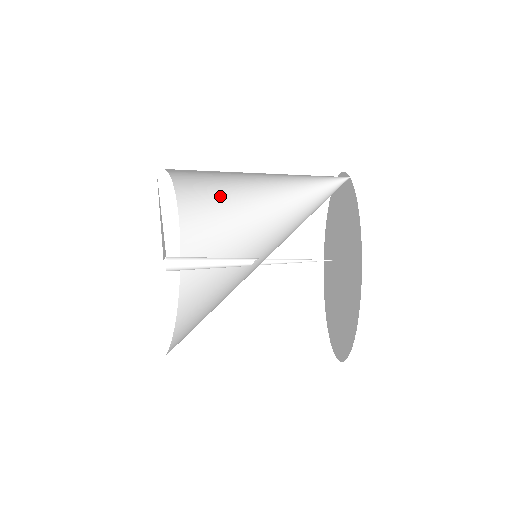
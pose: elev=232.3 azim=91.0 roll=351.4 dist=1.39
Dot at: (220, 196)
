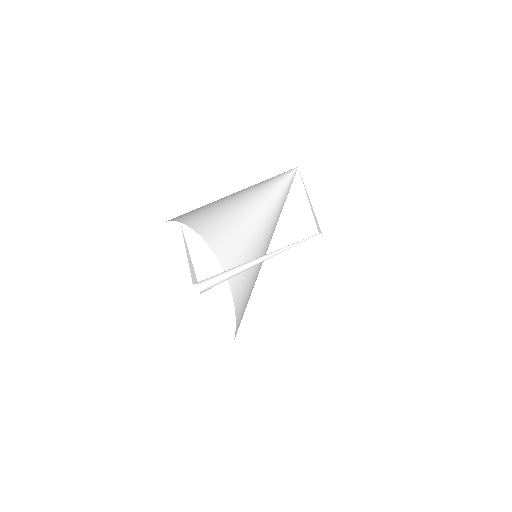
Dot at: (243, 247)
